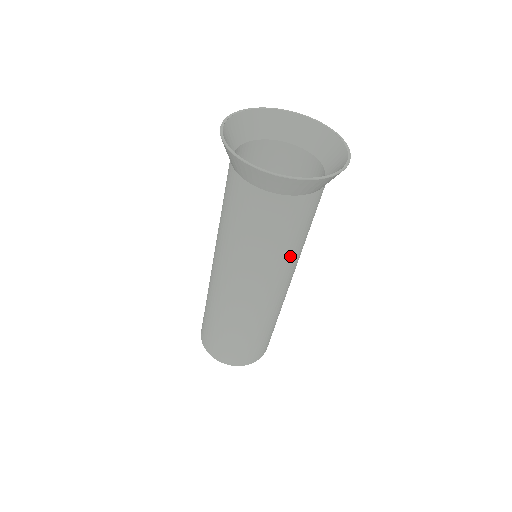
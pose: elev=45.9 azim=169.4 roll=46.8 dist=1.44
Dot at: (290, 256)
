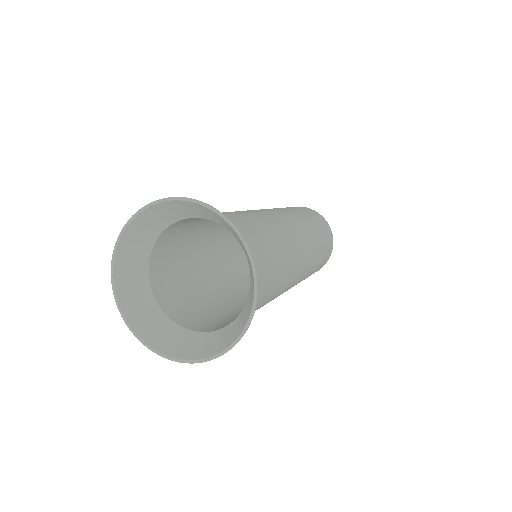
Dot at: (285, 275)
